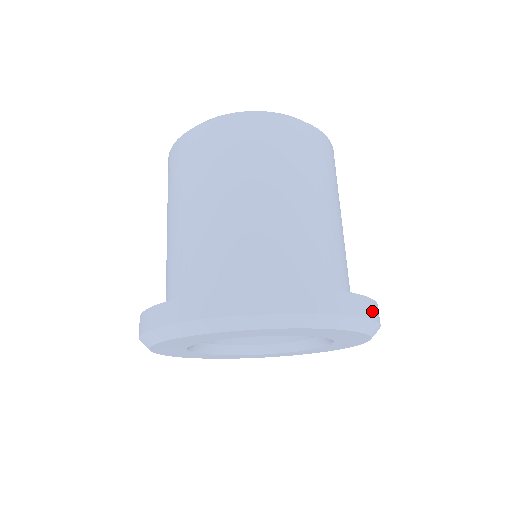
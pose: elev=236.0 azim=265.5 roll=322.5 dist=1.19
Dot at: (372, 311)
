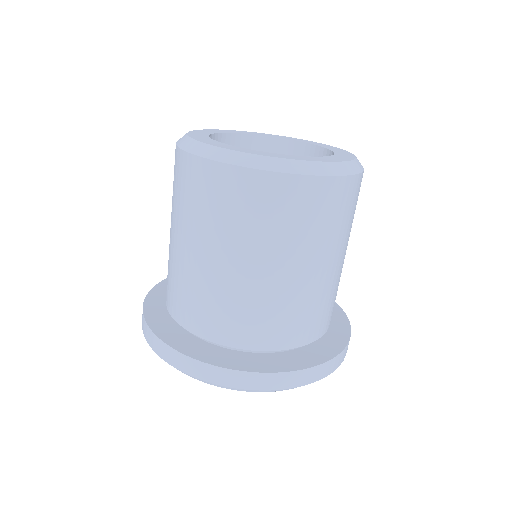
Dot at: (346, 352)
